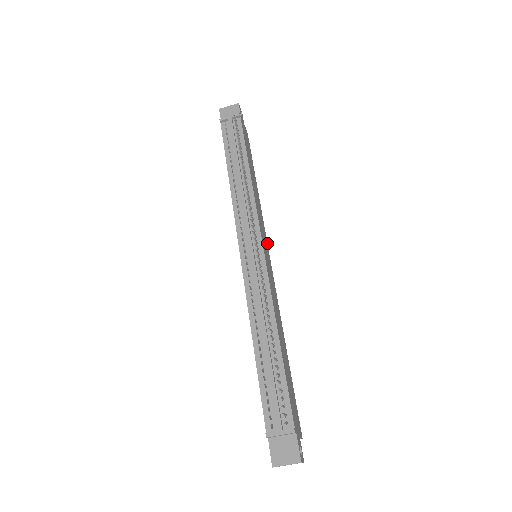
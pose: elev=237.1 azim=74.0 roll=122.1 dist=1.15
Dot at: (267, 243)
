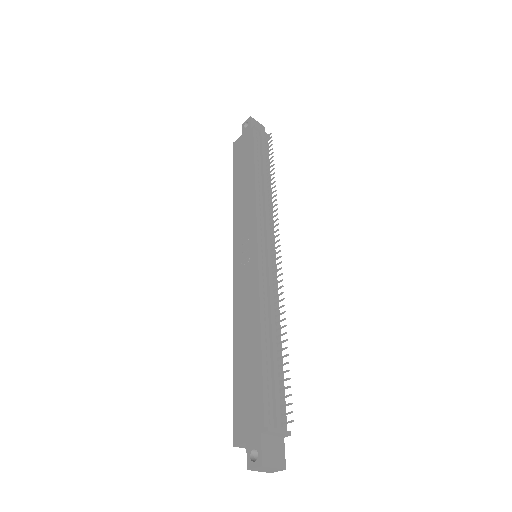
Dot at: occluded
